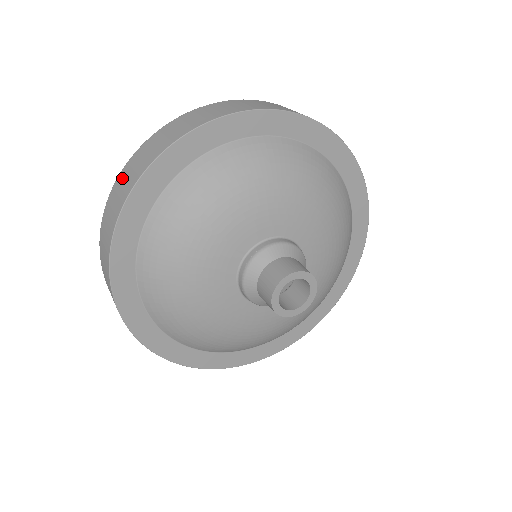
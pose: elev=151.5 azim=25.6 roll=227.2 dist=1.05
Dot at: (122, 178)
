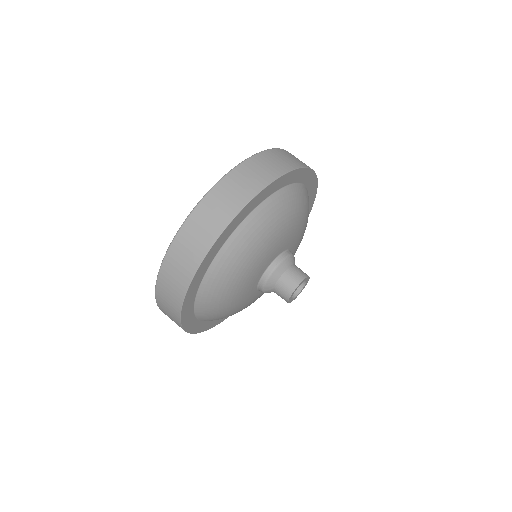
Dot at: (162, 304)
